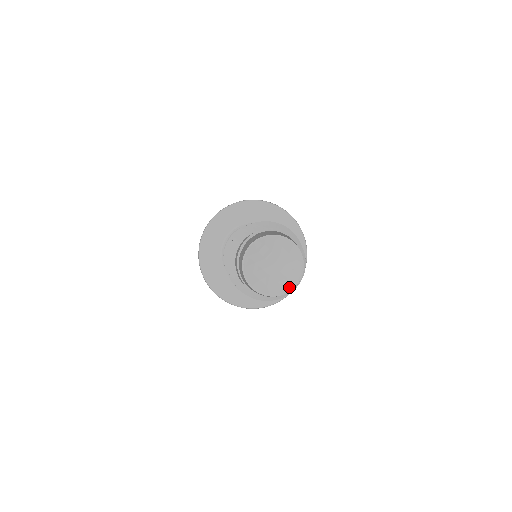
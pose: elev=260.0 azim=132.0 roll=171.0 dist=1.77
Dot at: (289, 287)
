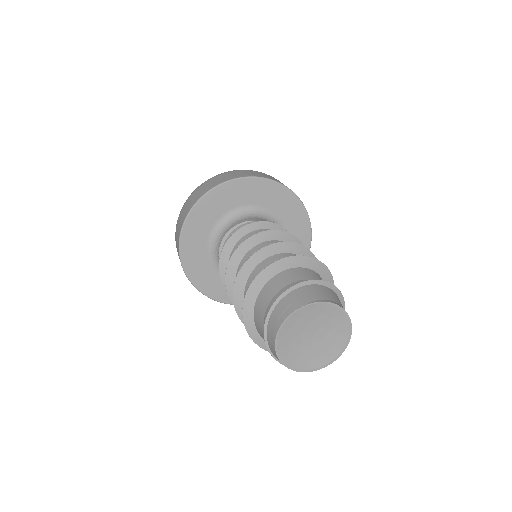
Dot at: (336, 354)
